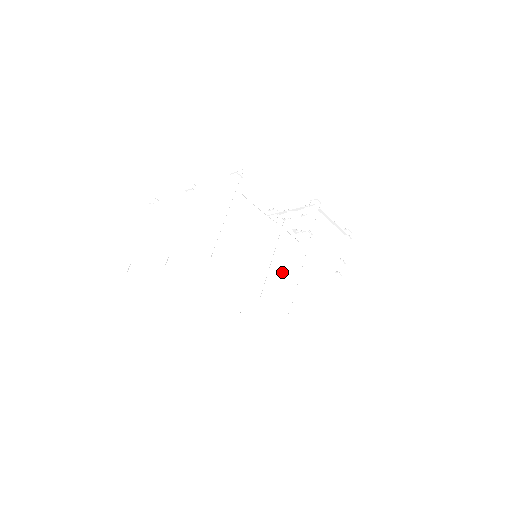
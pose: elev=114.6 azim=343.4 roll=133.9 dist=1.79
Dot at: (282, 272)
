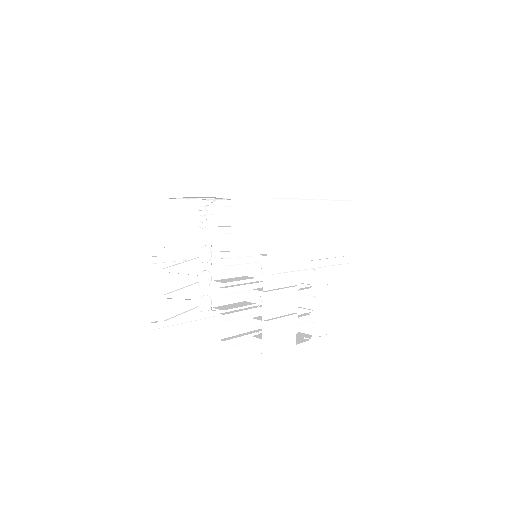
Dot at: occluded
